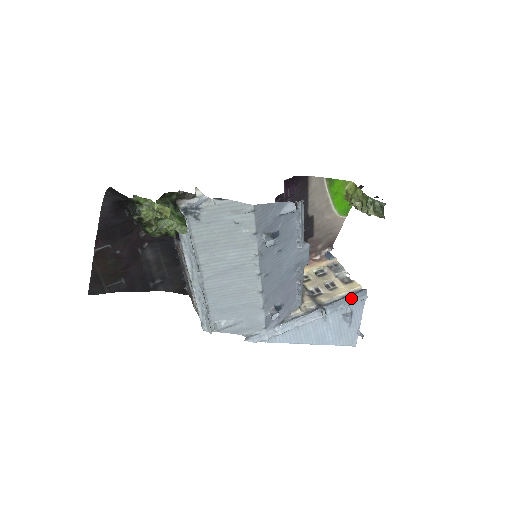
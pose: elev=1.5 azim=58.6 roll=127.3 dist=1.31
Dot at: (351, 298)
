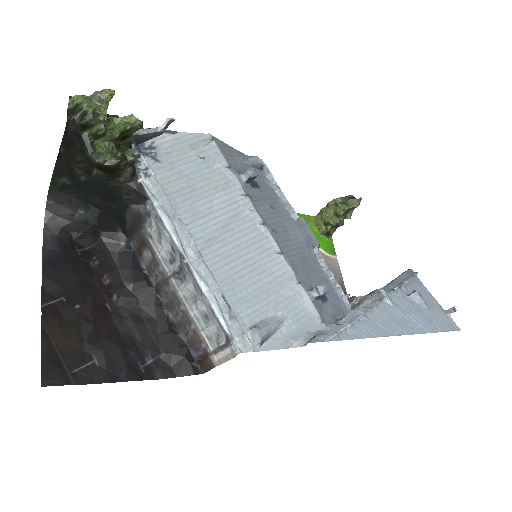
Dot at: (400, 278)
